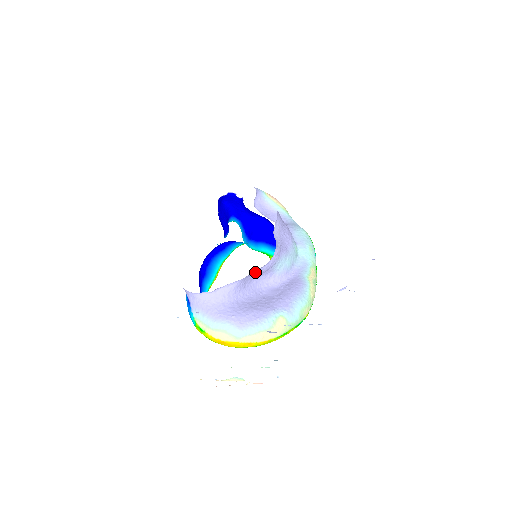
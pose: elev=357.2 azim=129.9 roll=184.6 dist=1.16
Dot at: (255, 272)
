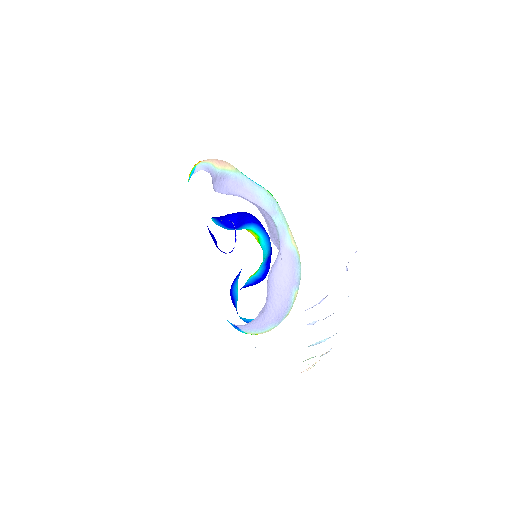
Dot at: occluded
